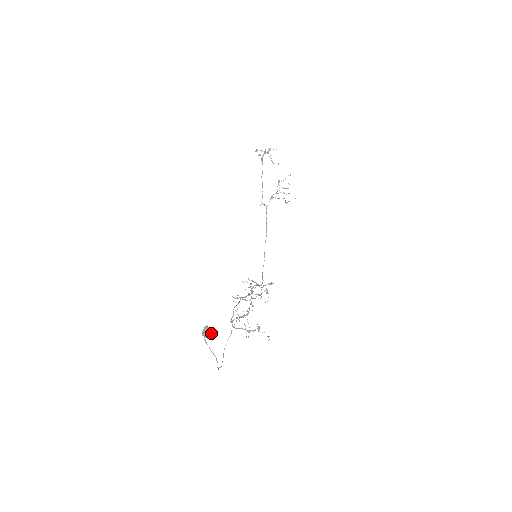
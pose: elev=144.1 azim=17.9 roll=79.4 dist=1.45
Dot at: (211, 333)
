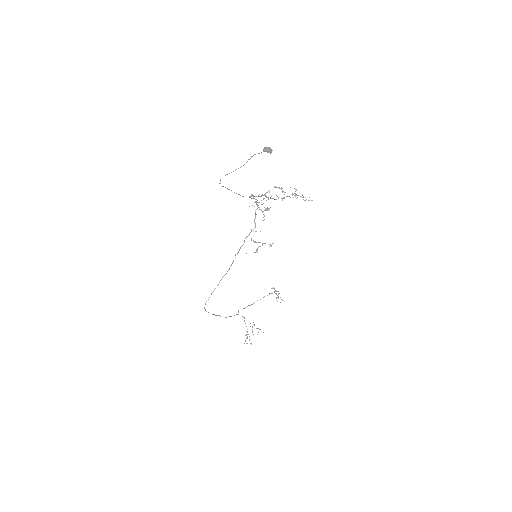
Dot at: (271, 152)
